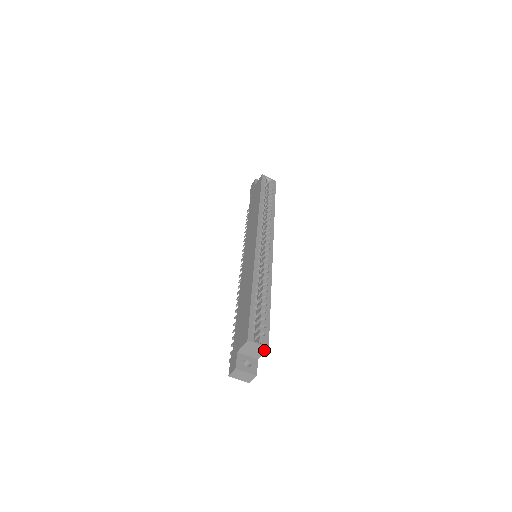
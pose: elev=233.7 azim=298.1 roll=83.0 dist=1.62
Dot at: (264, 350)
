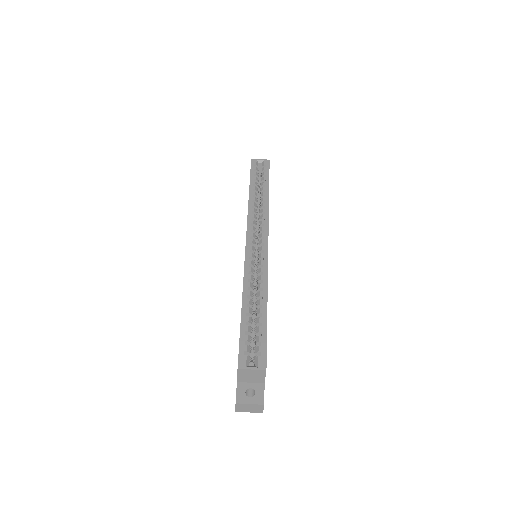
Dot at: (263, 373)
